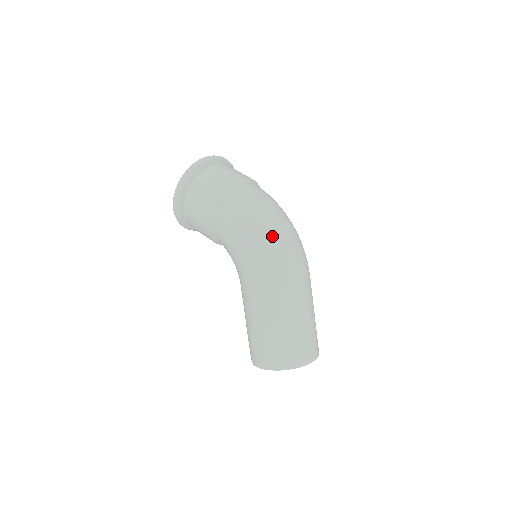
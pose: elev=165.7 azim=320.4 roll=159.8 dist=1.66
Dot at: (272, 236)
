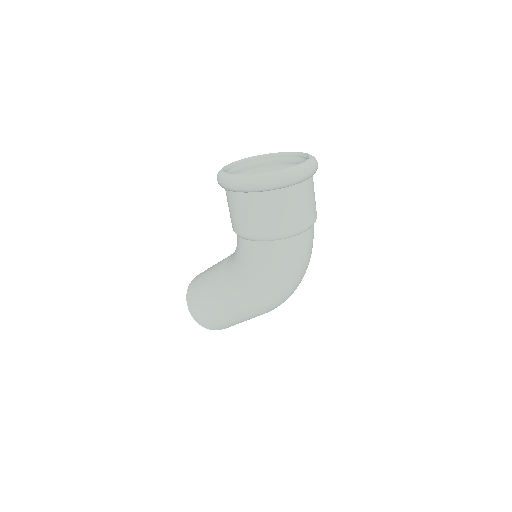
Dot at: (278, 294)
